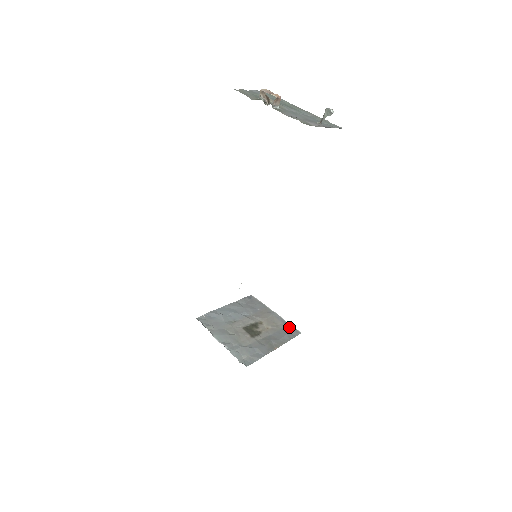
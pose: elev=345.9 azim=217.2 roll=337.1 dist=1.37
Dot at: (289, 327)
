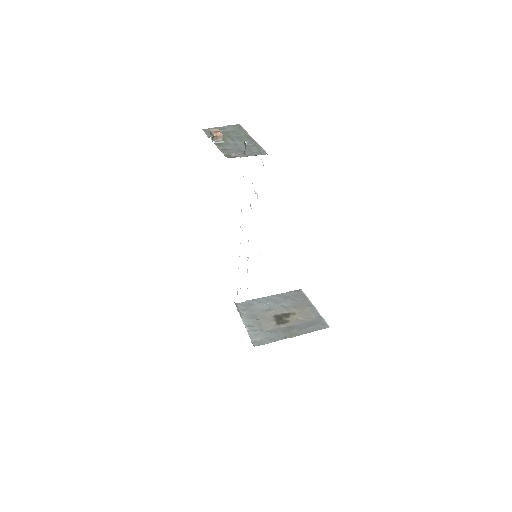
Dot at: (320, 320)
